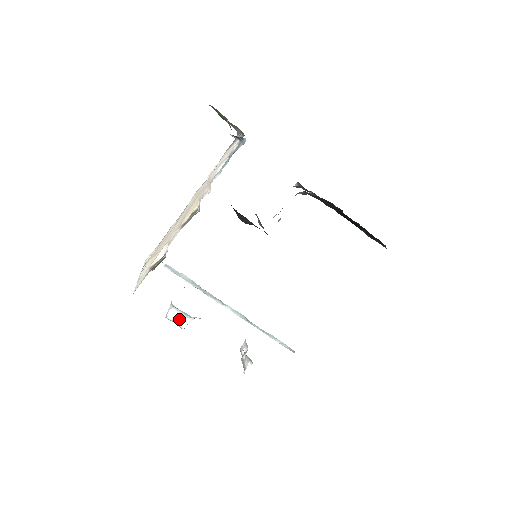
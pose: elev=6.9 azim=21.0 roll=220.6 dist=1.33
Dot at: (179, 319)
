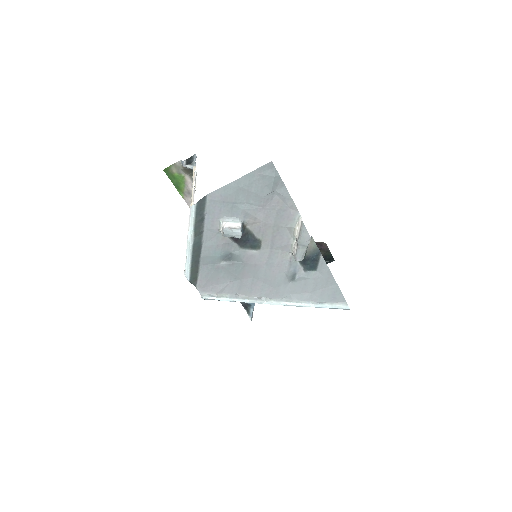
Dot at: (233, 226)
